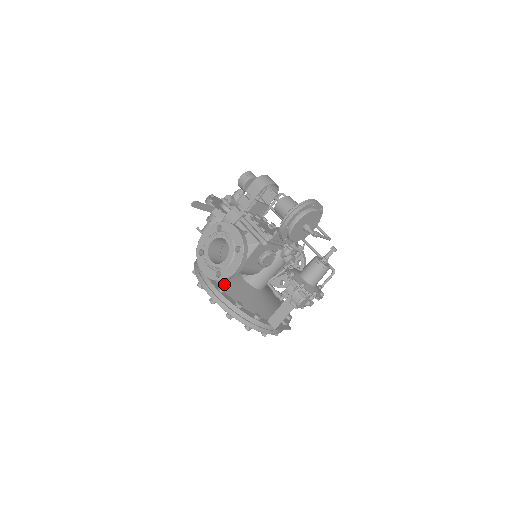
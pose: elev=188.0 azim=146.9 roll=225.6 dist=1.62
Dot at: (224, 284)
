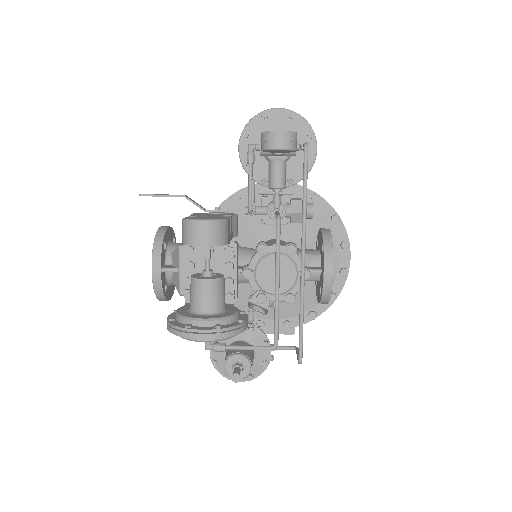
Dot at: occluded
